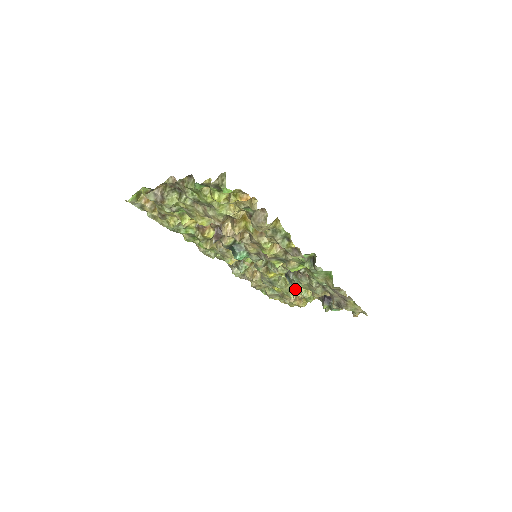
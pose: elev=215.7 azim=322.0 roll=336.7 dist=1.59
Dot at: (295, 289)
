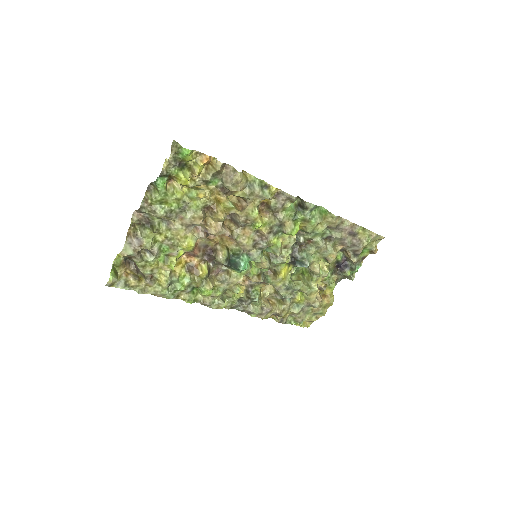
Dot at: (312, 275)
